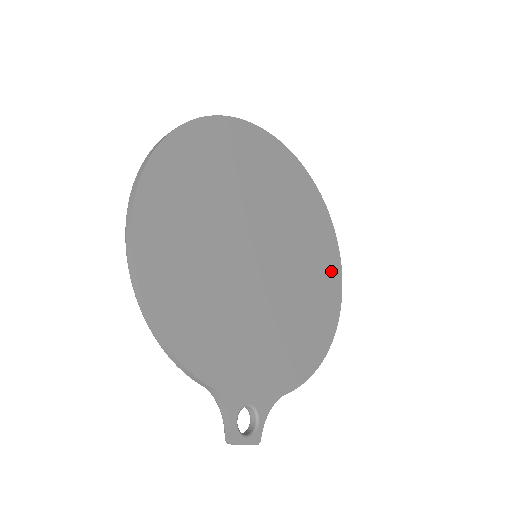
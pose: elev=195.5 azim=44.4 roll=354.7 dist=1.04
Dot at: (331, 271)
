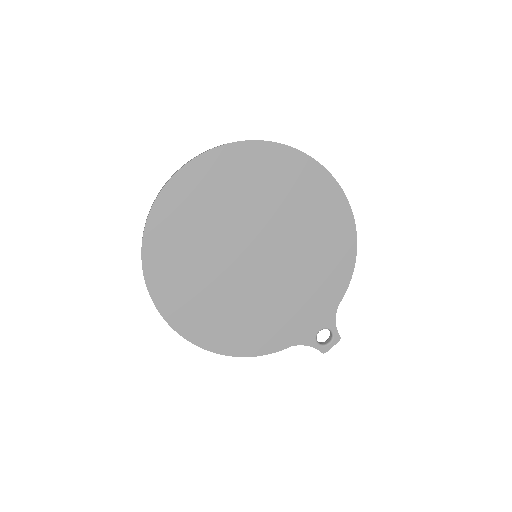
Dot at: (320, 187)
